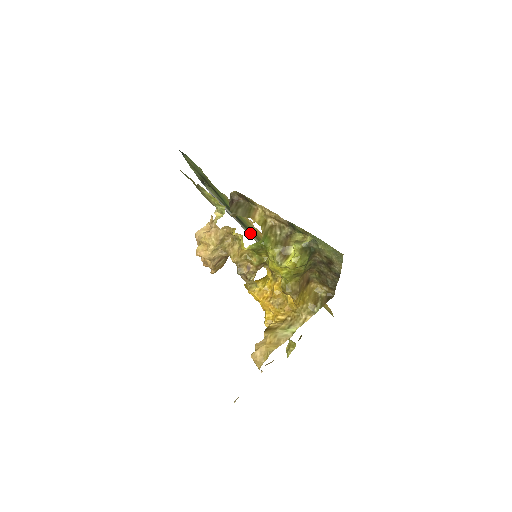
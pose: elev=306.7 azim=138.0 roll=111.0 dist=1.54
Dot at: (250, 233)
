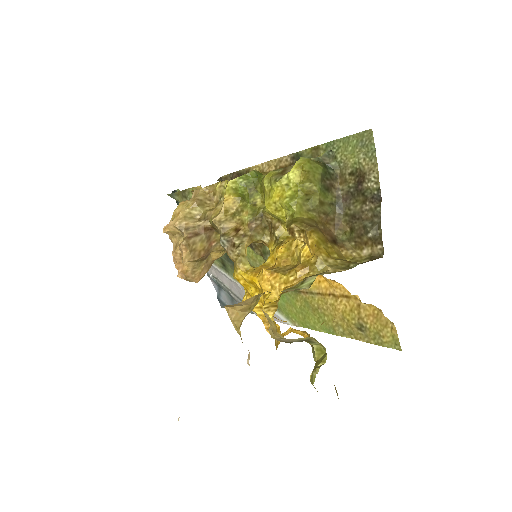
Dot at: occluded
